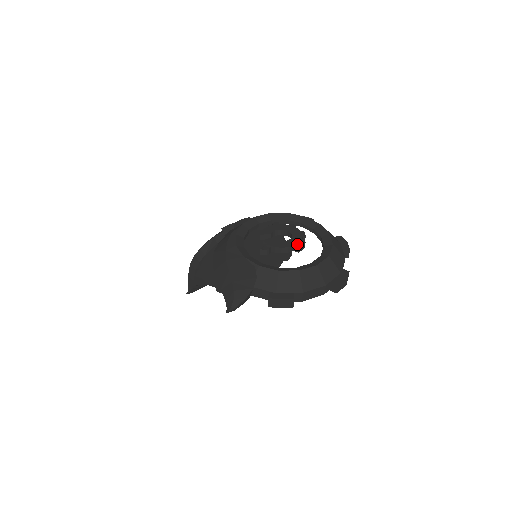
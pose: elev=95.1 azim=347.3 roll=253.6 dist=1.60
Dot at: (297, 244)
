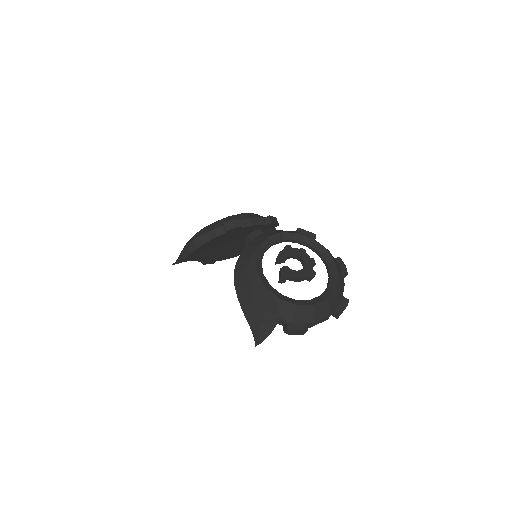
Dot at: (310, 275)
